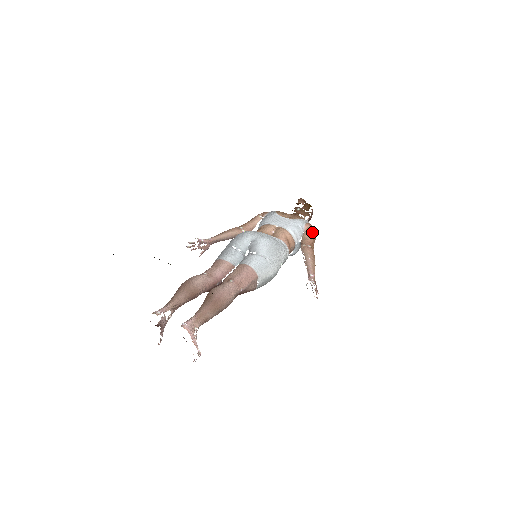
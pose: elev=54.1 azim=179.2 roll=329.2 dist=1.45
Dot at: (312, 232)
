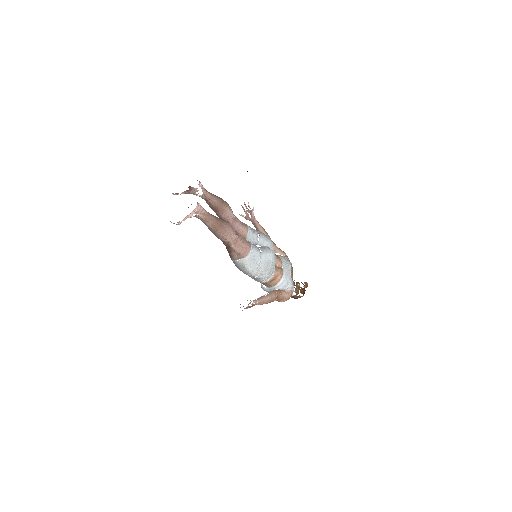
Dot at: (287, 297)
